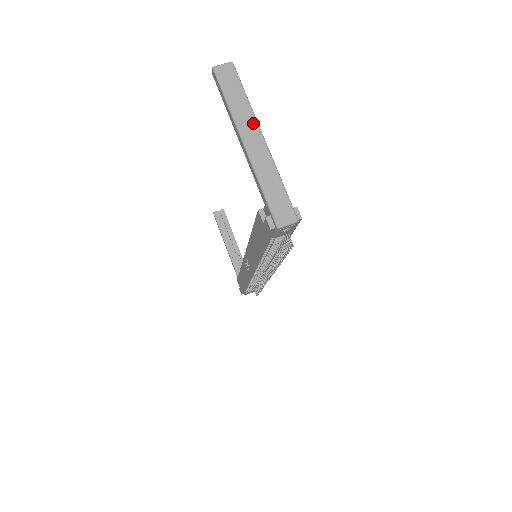
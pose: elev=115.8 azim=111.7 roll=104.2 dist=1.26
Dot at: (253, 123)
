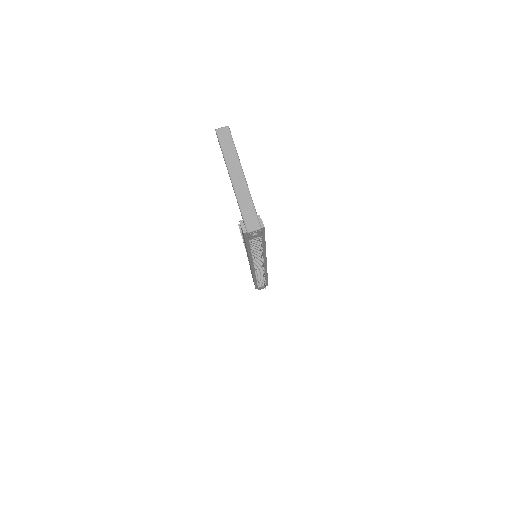
Dot at: (238, 165)
